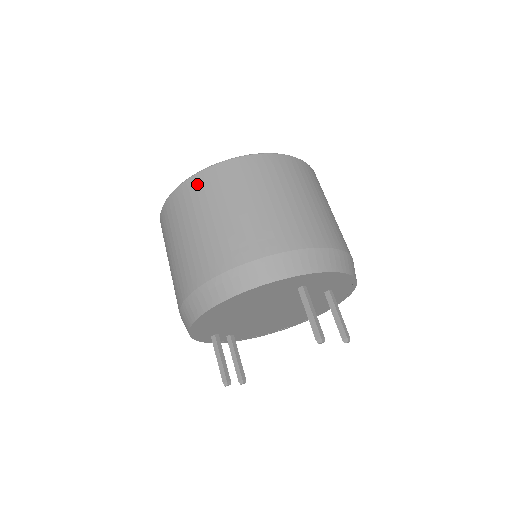
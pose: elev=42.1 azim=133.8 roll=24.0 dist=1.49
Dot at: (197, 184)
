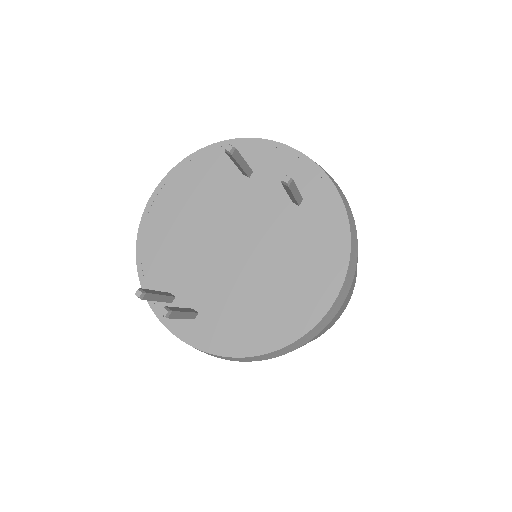
Dot at: occluded
